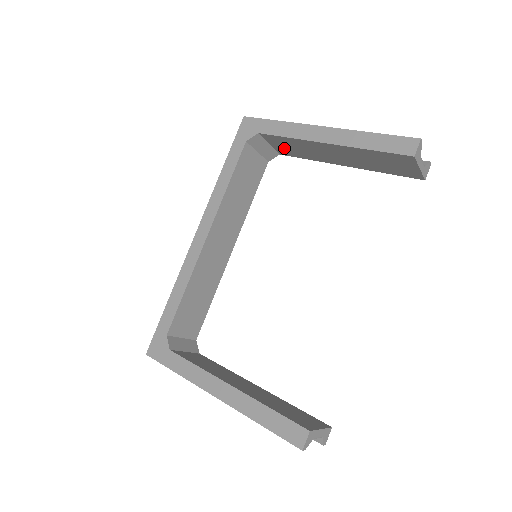
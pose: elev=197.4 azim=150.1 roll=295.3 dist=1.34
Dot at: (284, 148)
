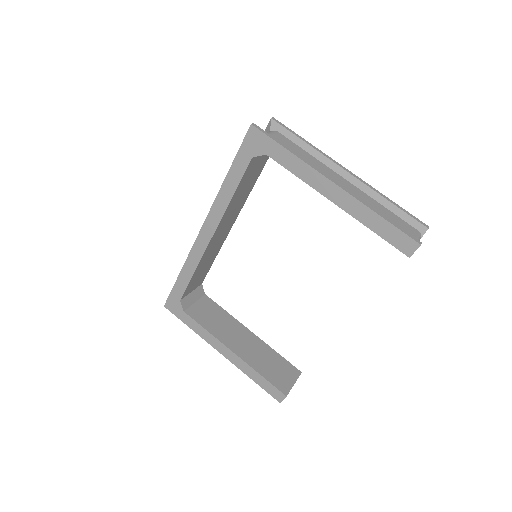
Dot at: occluded
